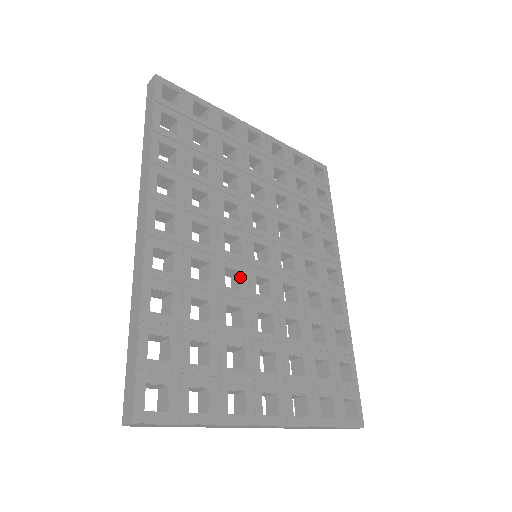
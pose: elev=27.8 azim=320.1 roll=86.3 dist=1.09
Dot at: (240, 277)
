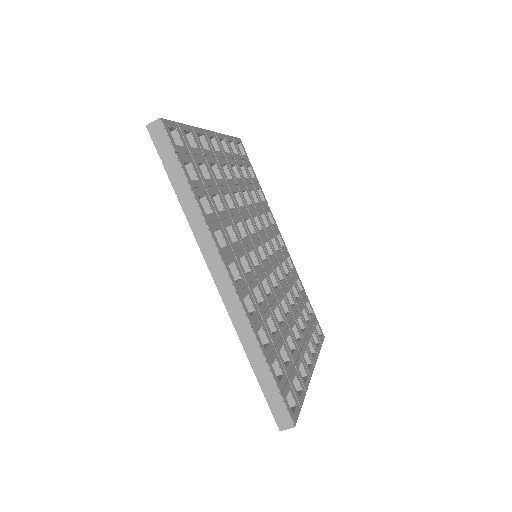
Dot at: (266, 283)
